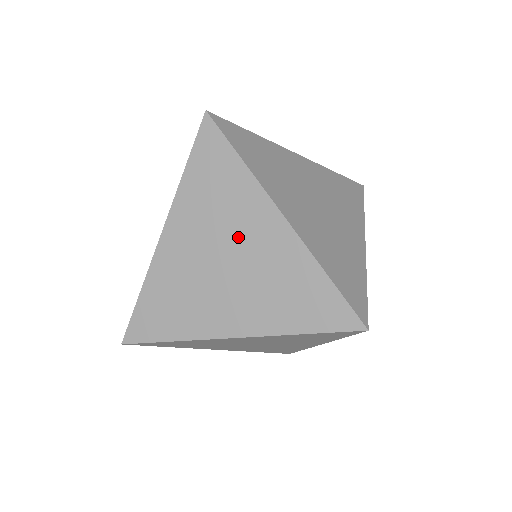
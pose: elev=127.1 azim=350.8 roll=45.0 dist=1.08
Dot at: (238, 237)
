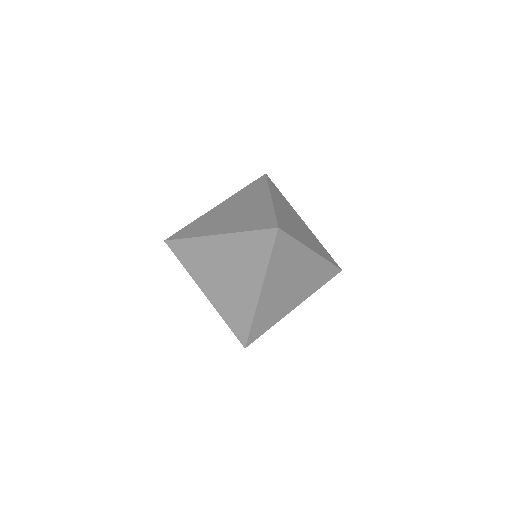
Dot at: (296, 218)
